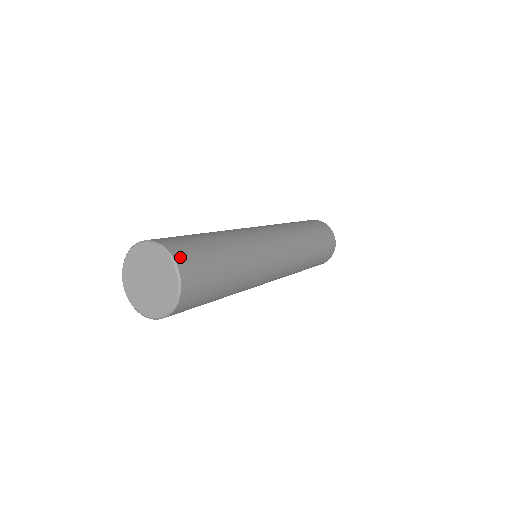
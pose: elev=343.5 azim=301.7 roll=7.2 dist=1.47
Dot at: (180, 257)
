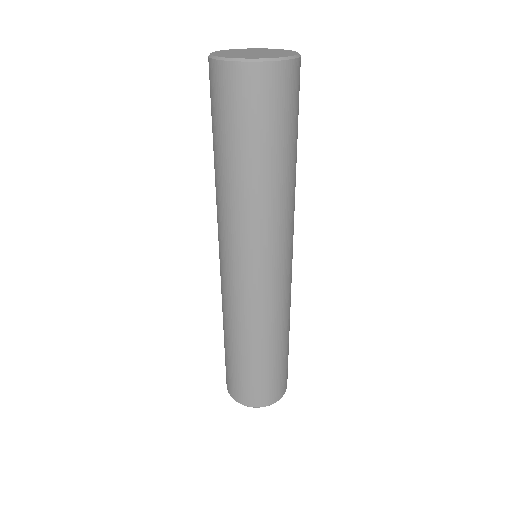
Dot at: occluded
